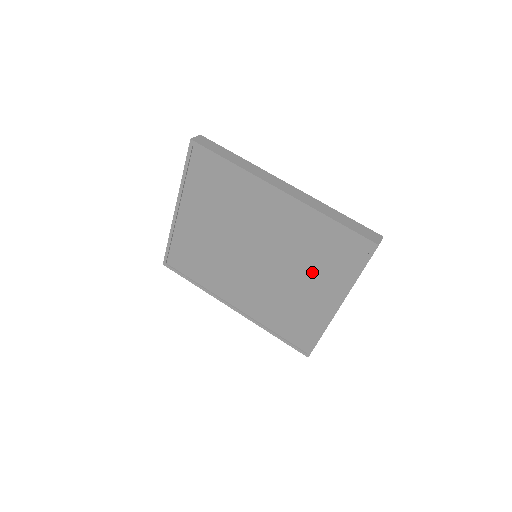
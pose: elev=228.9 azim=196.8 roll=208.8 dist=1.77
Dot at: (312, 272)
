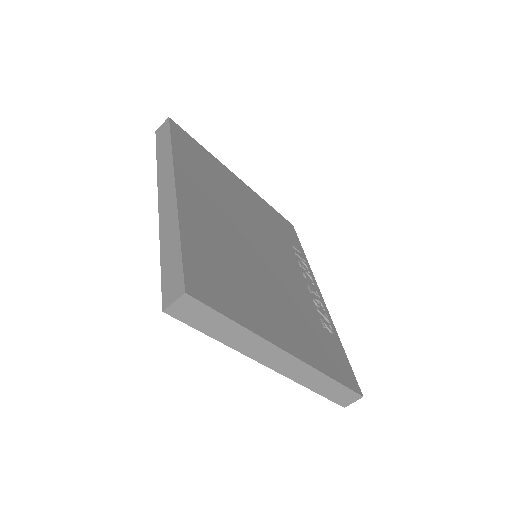
Dot at: occluded
